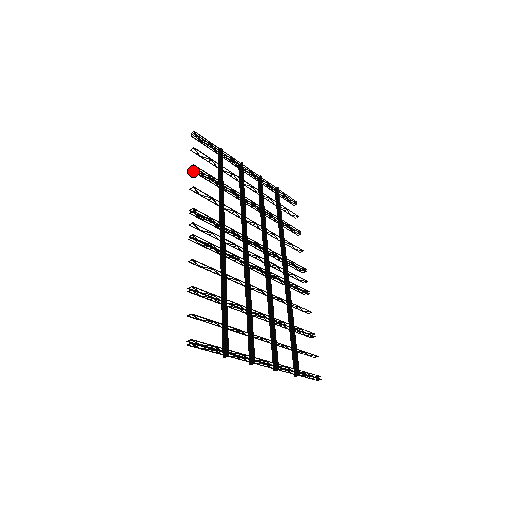
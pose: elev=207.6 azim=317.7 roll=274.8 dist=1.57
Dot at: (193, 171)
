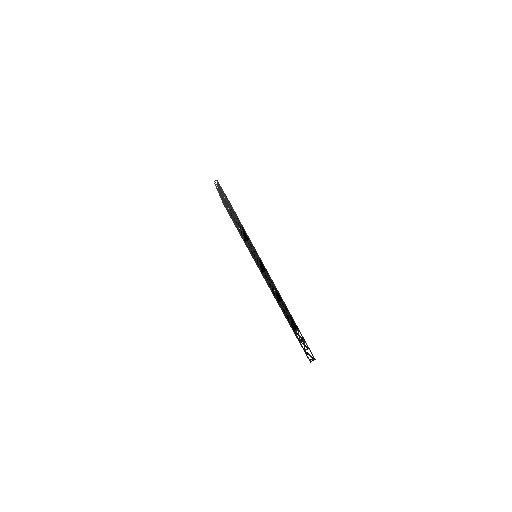
Dot at: occluded
